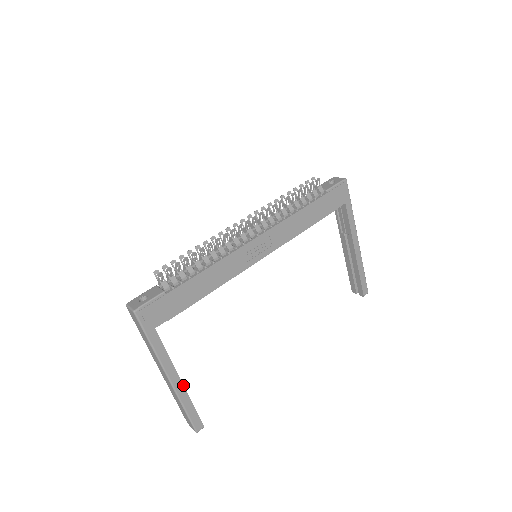
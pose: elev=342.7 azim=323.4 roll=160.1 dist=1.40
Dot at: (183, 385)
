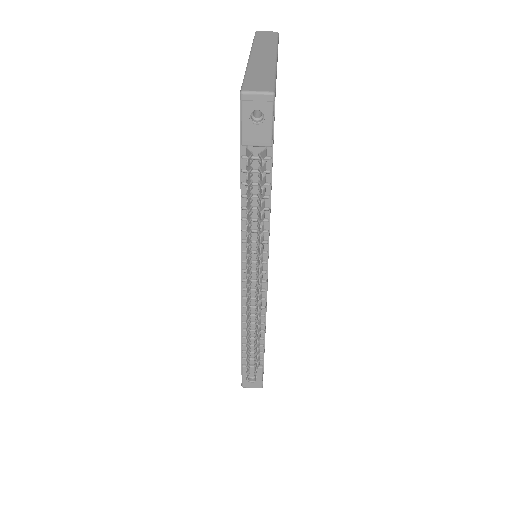
Dot at: (266, 308)
